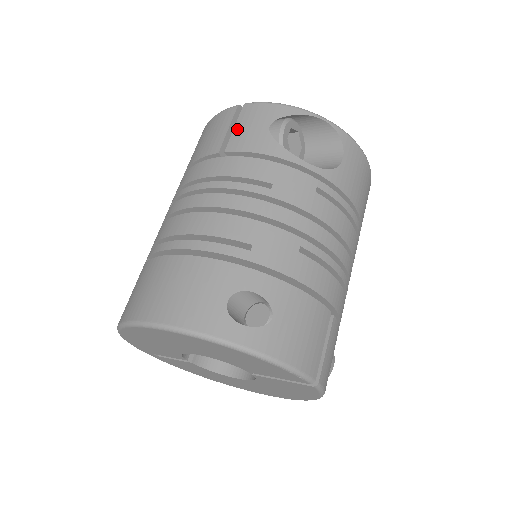
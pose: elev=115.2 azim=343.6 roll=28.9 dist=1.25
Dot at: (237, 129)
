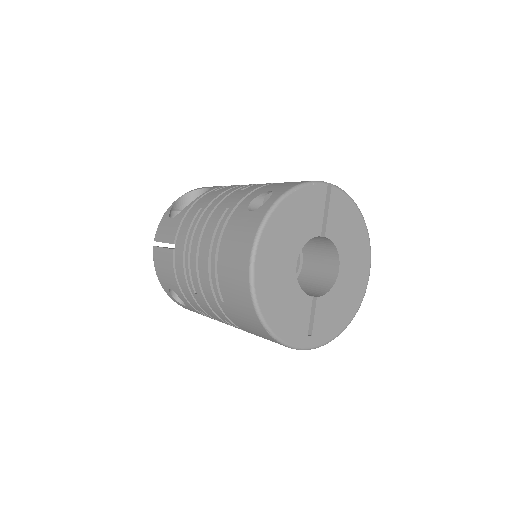
Dot at: (165, 240)
